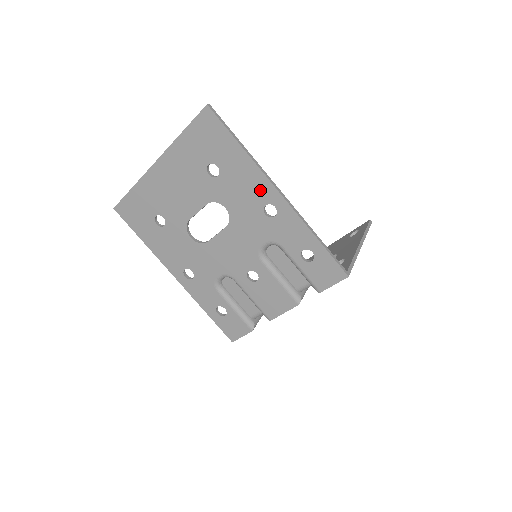
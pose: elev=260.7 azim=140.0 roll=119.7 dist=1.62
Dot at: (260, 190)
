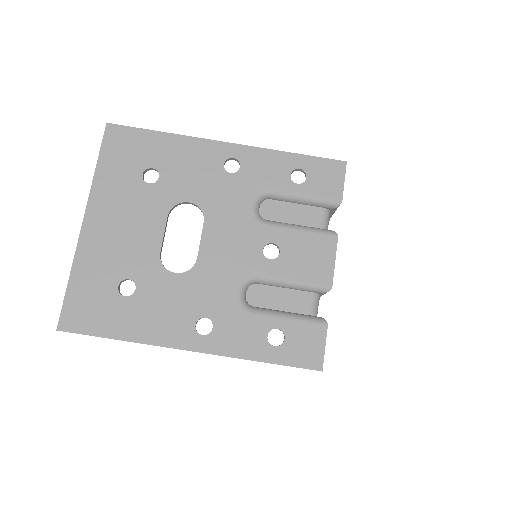
Dot at: (208, 155)
